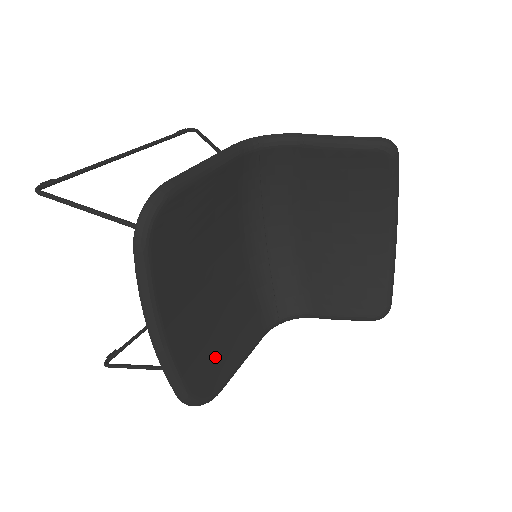
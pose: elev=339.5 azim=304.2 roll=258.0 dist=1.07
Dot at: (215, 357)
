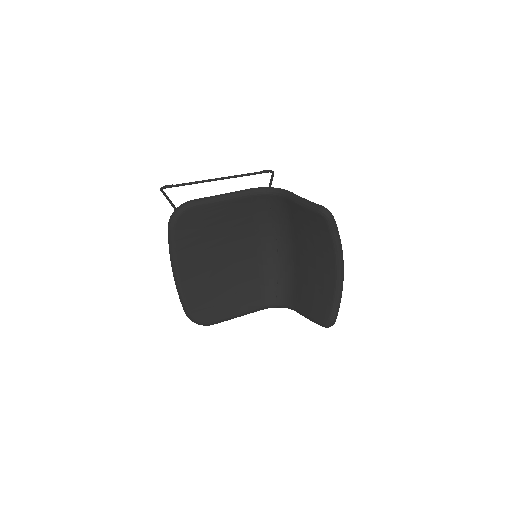
Dot at: (215, 303)
